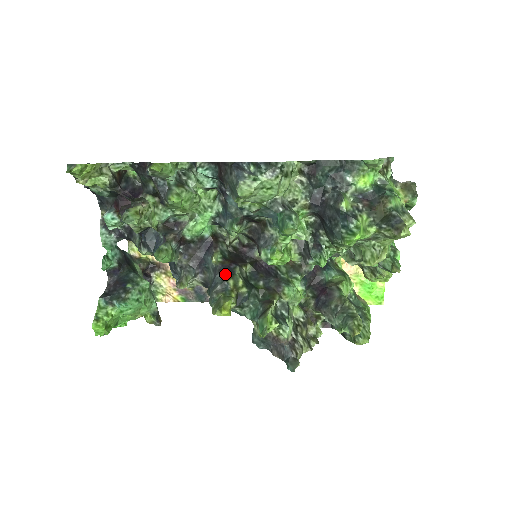
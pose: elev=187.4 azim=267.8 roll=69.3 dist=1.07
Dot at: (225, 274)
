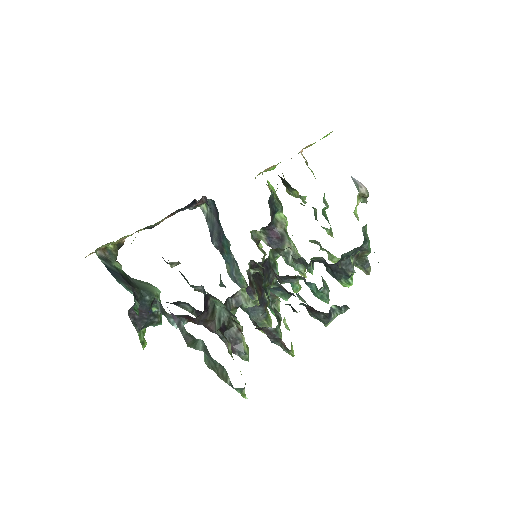
Dot at: (263, 306)
